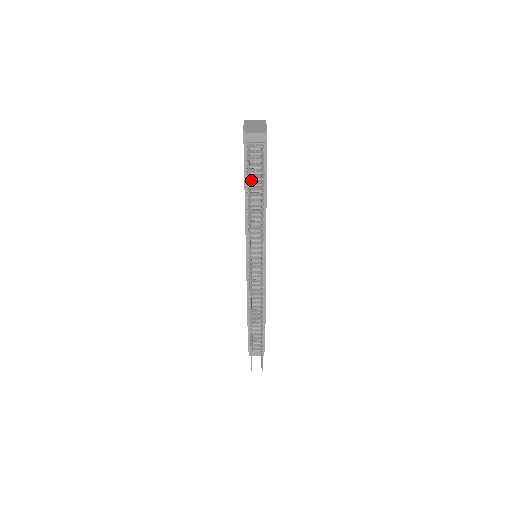
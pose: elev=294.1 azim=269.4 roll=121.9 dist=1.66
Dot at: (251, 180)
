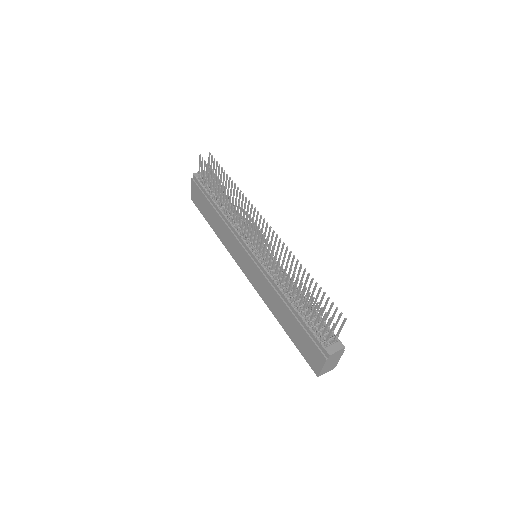
Dot at: (213, 195)
